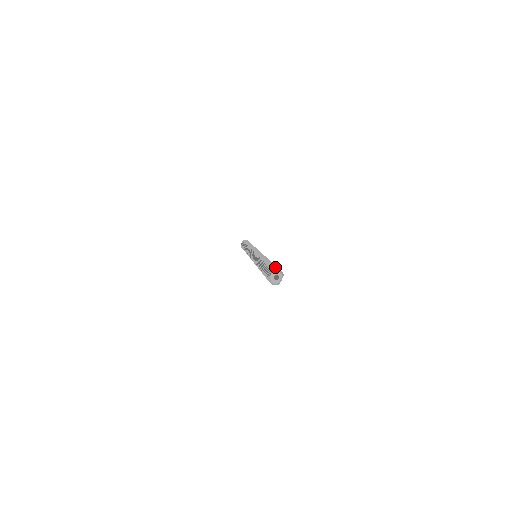
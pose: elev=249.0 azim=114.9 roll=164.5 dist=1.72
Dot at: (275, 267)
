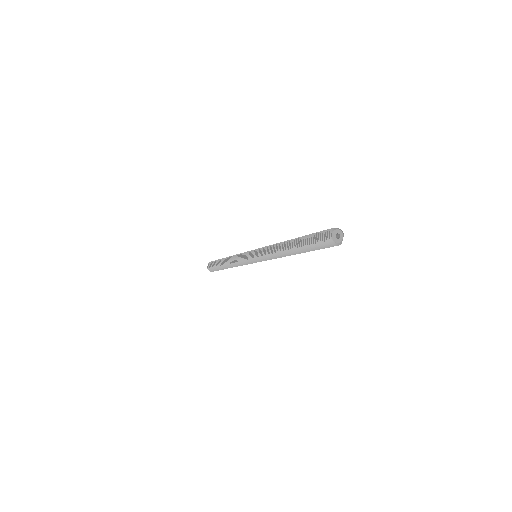
Dot at: (329, 229)
